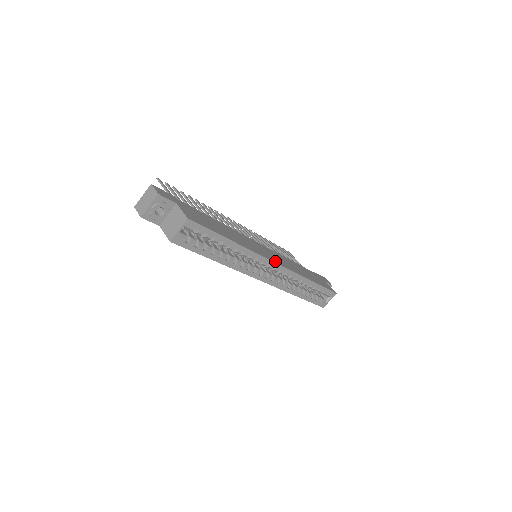
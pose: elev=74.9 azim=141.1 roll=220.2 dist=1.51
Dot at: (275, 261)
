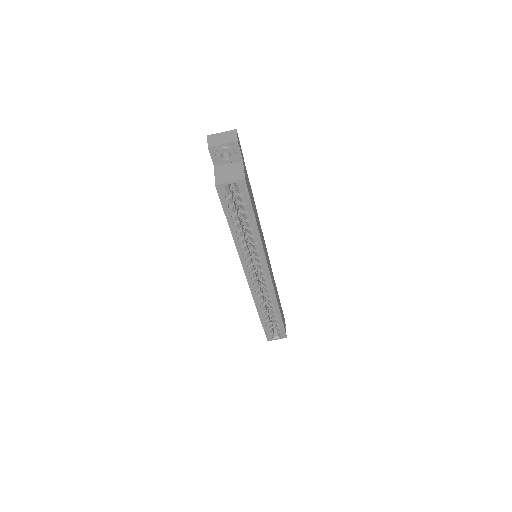
Dot at: occluded
